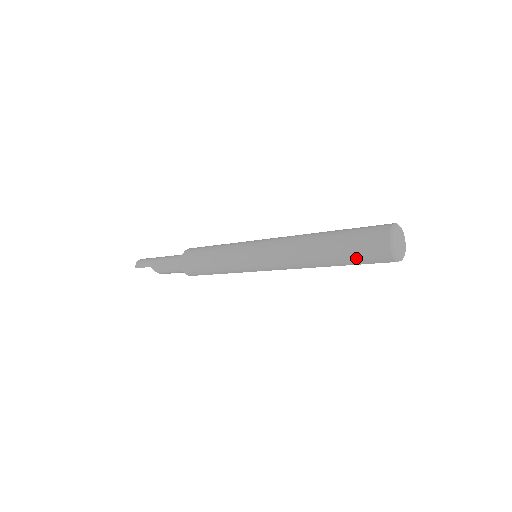
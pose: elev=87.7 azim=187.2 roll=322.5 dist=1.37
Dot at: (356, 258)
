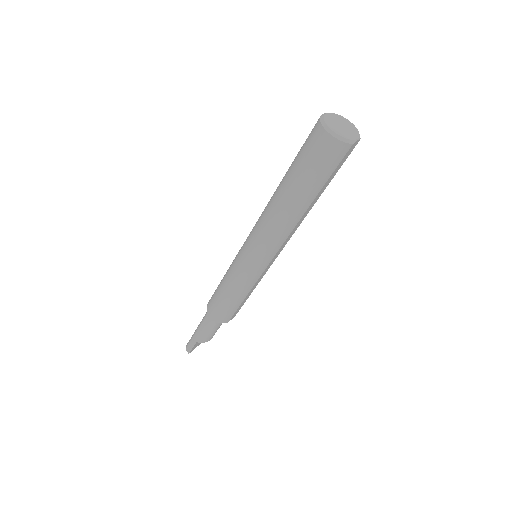
Dot at: (318, 175)
